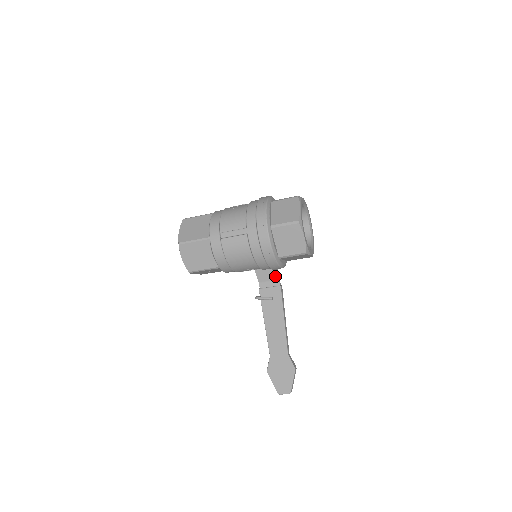
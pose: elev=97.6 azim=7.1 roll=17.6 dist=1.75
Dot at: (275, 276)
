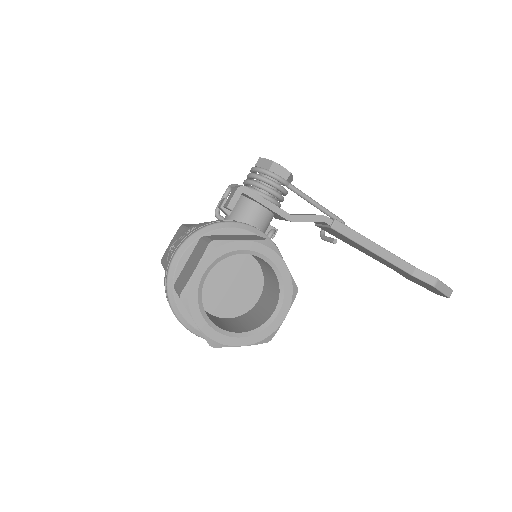
Dot at: (313, 221)
